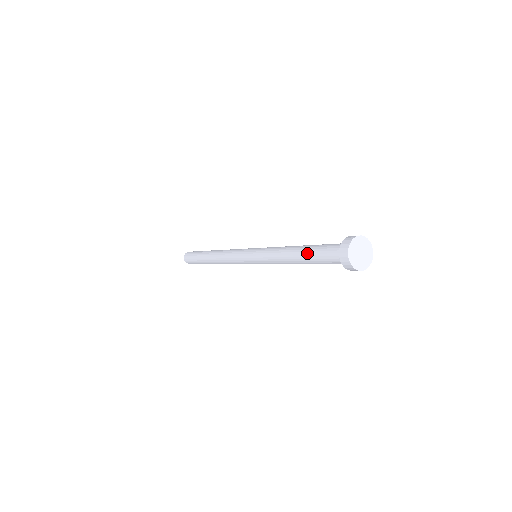
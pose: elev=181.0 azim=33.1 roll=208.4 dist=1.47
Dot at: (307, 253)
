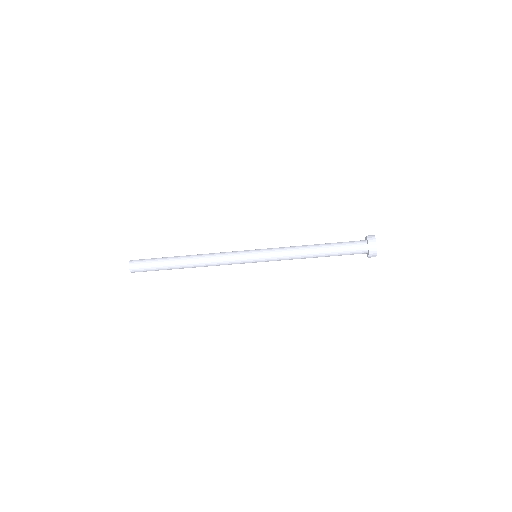
Dot at: (330, 244)
